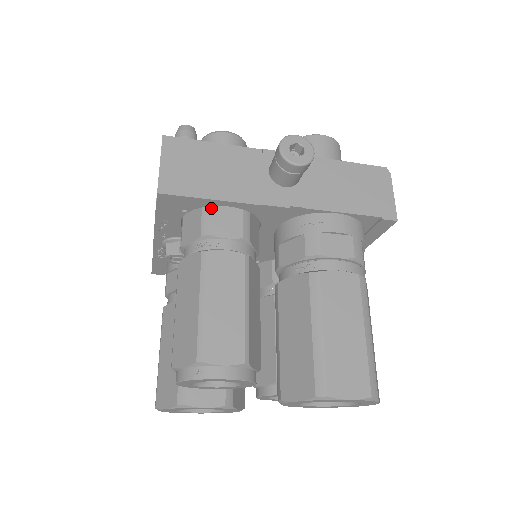
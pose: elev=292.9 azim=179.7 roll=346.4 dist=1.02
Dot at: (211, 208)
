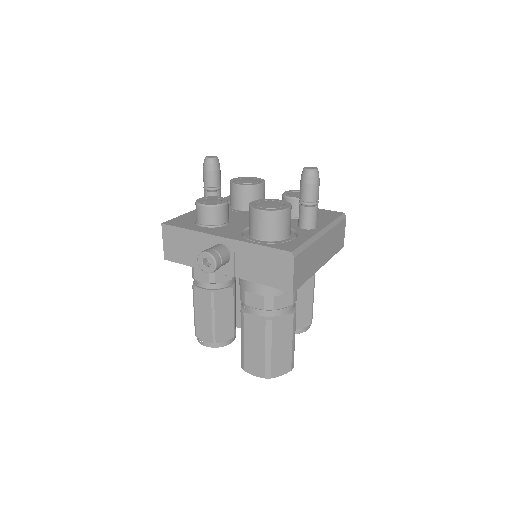
Dot at: occluded
